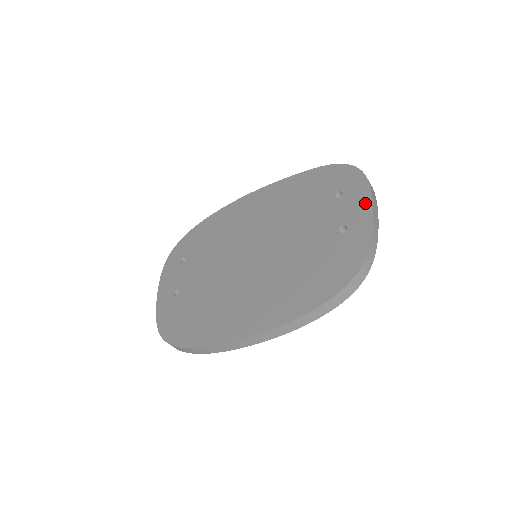
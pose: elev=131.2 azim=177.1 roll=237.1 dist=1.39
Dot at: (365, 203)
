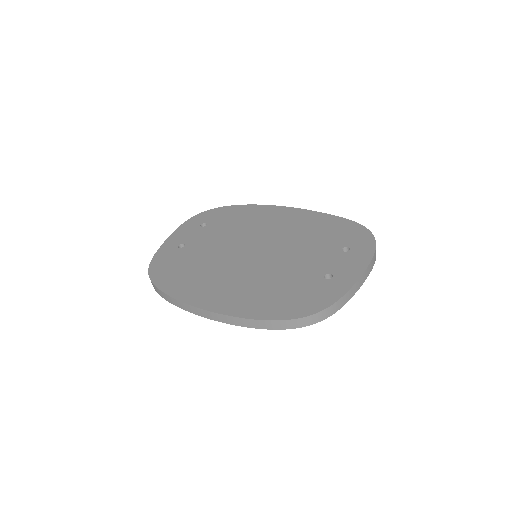
Dot at: (359, 268)
